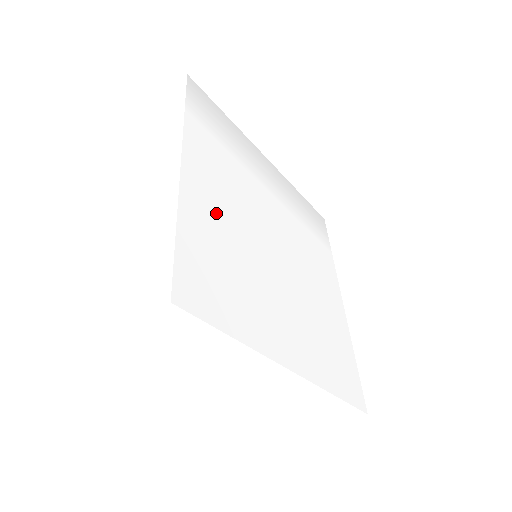
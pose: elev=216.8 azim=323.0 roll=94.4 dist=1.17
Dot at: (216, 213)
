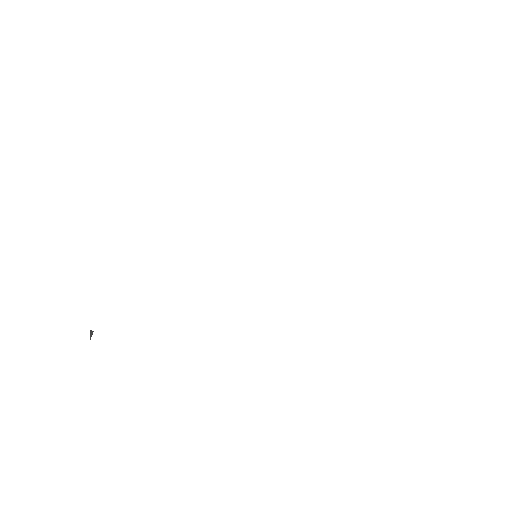
Dot at: (175, 248)
